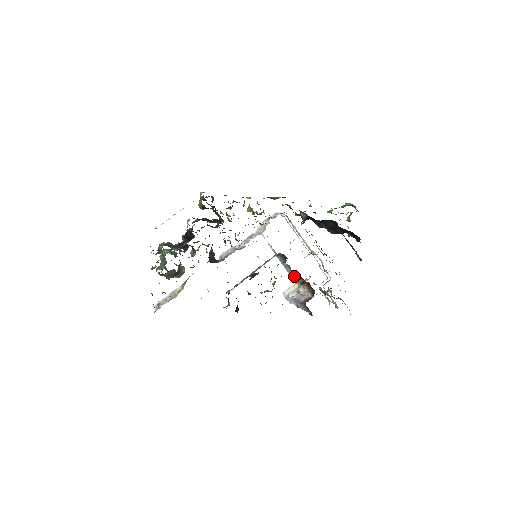
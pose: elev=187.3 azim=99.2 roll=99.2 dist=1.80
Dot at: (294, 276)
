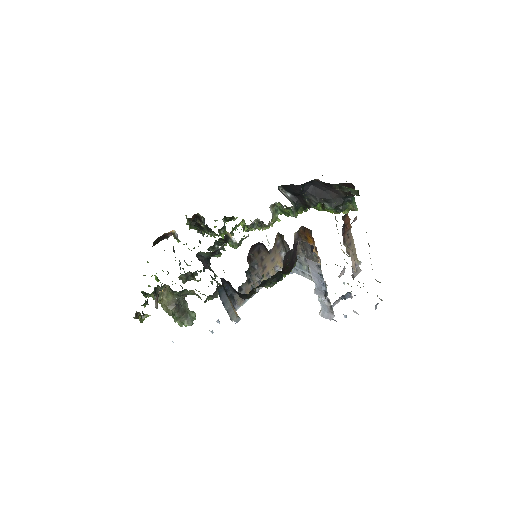
Dot at: occluded
